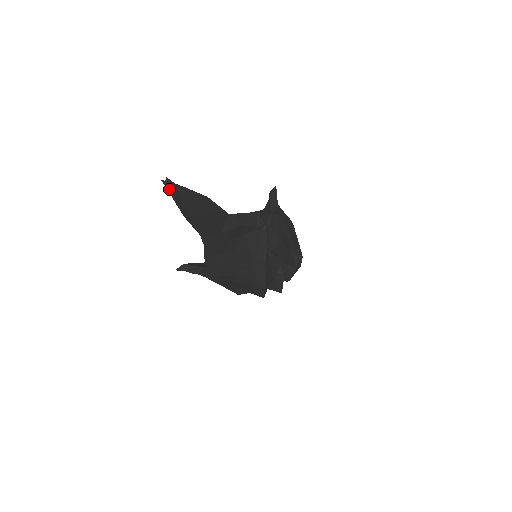
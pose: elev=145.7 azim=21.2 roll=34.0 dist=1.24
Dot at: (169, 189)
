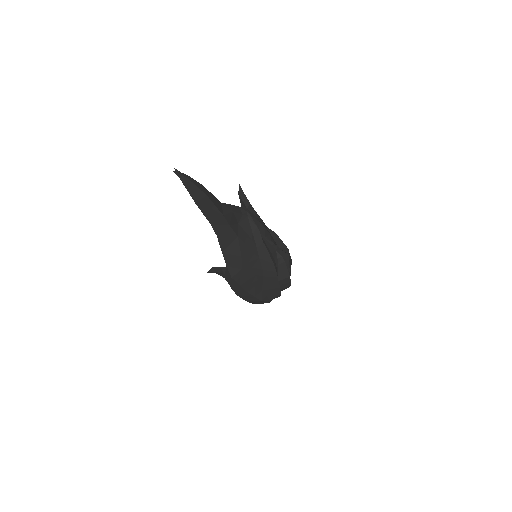
Dot at: (179, 177)
